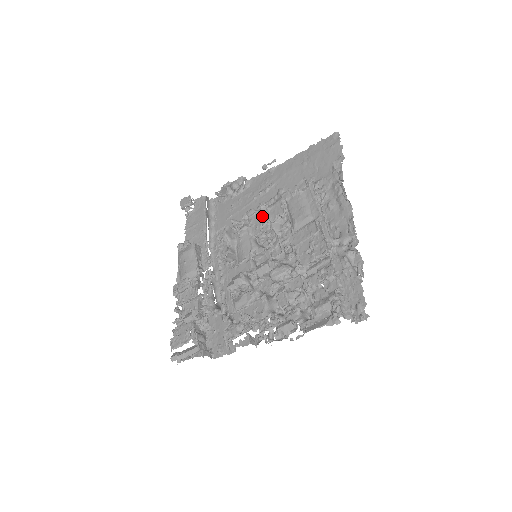
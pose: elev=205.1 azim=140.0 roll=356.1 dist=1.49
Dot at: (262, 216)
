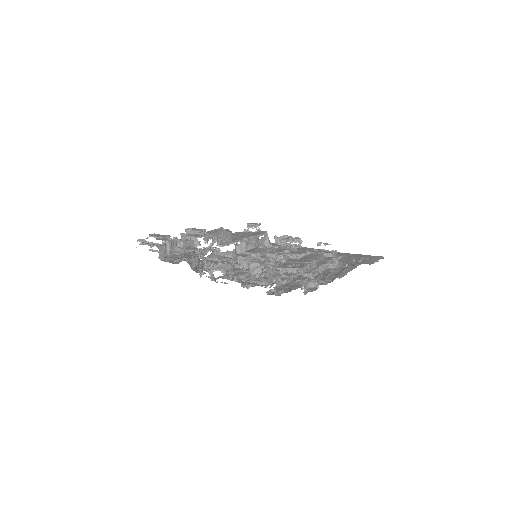
Dot at: (287, 249)
